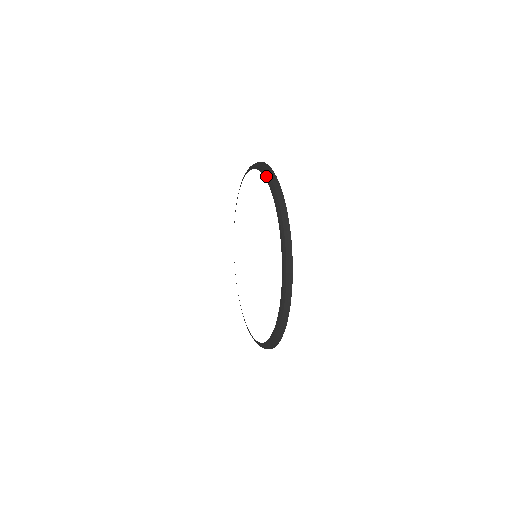
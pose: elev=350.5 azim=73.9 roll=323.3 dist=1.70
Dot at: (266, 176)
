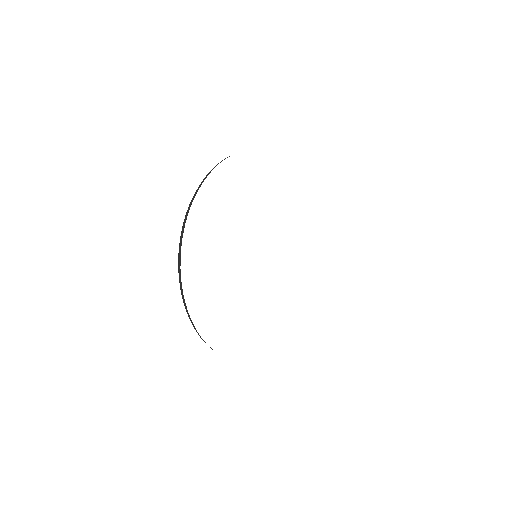
Dot at: occluded
